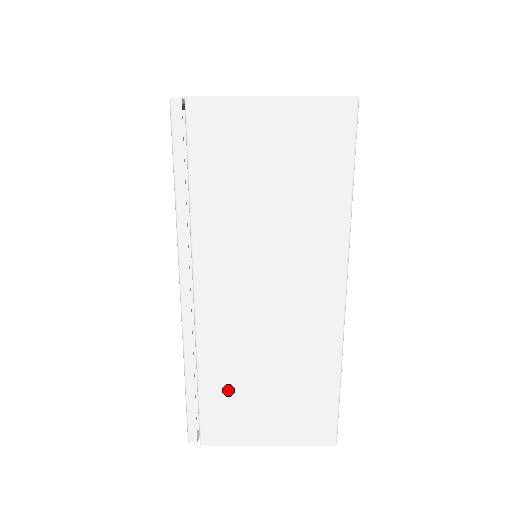
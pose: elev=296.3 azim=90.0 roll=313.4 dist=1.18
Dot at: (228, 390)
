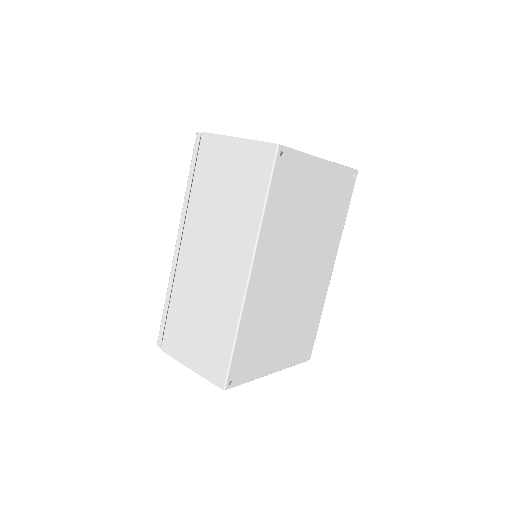
Dot at: (180, 317)
